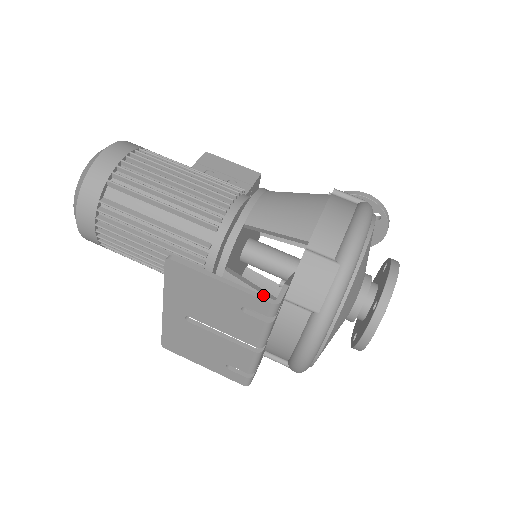
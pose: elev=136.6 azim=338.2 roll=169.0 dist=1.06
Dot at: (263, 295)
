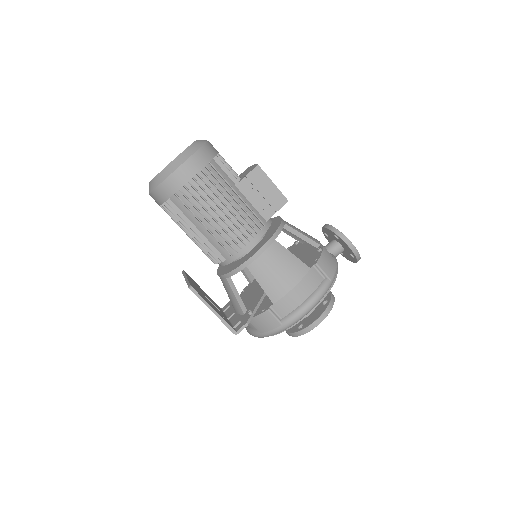
Dot at: (231, 327)
